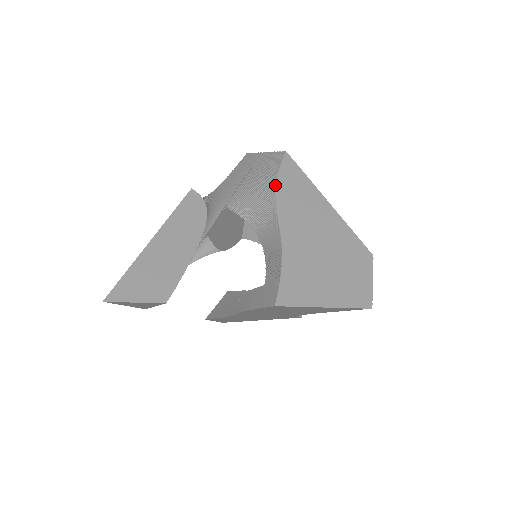
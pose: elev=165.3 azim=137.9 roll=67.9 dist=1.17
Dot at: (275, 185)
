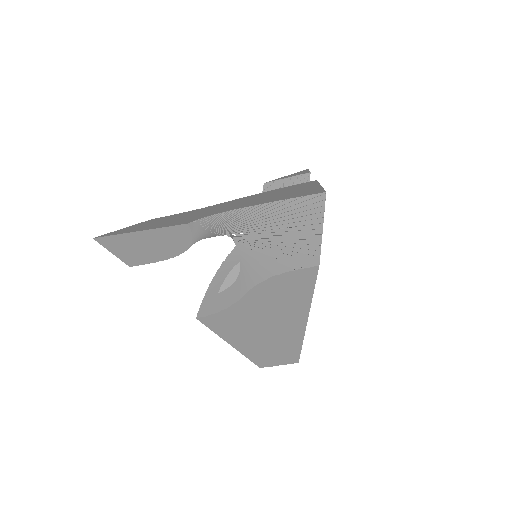
Dot at: (270, 277)
